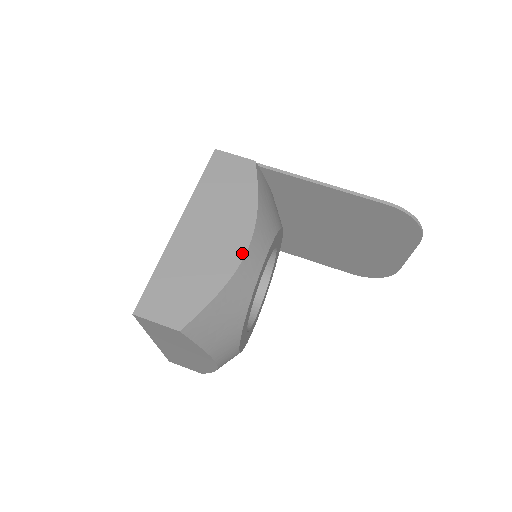
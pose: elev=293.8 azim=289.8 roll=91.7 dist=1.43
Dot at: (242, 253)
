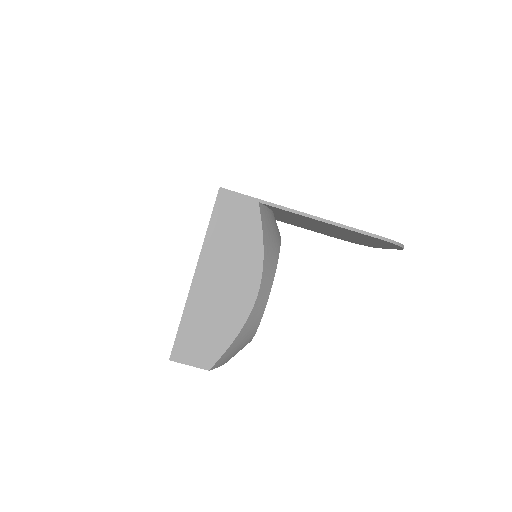
Dot at: (253, 299)
